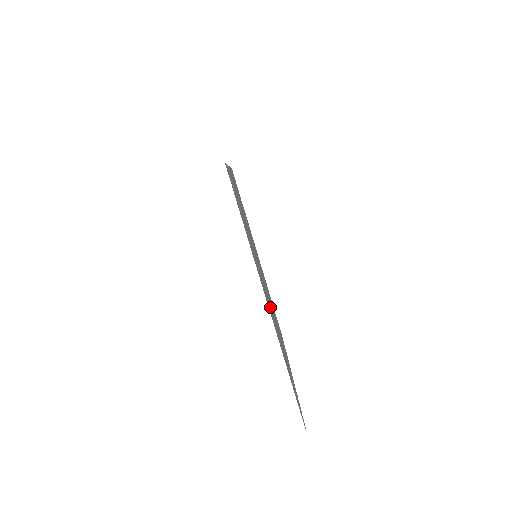
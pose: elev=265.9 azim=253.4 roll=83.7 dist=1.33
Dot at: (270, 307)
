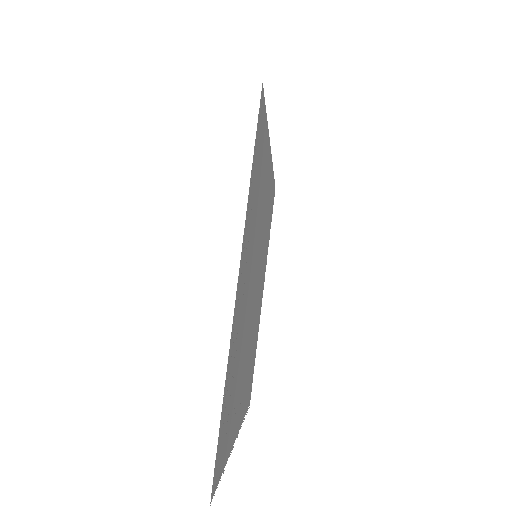
Dot at: (243, 309)
